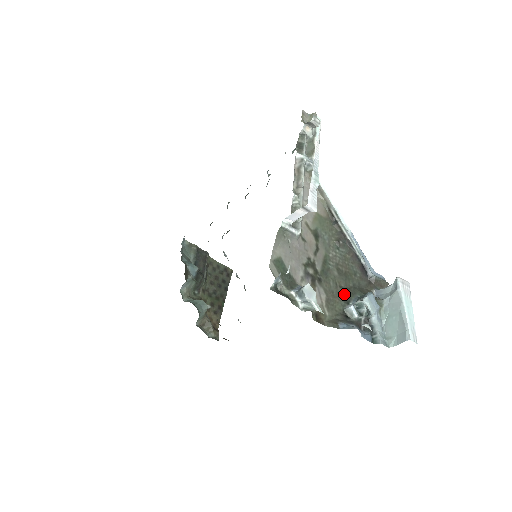
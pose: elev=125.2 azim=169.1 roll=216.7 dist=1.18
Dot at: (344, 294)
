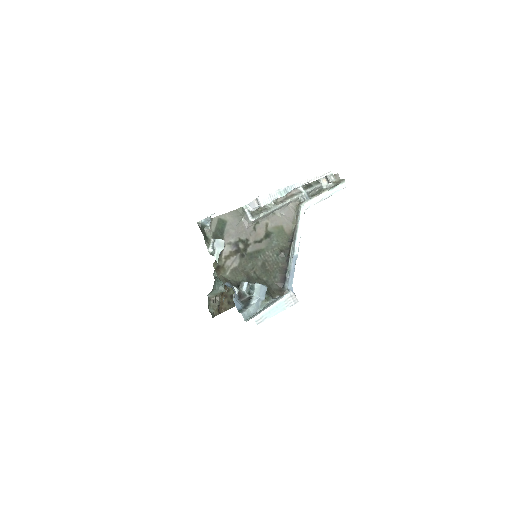
Dot at: (252, 277)
